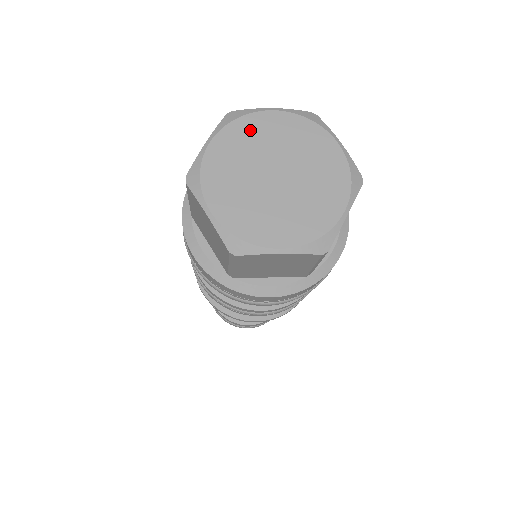
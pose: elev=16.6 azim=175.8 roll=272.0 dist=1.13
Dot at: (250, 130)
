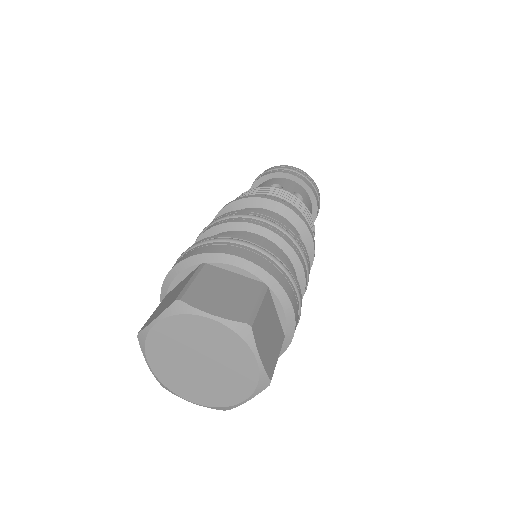
Dot at: (159, 346)
